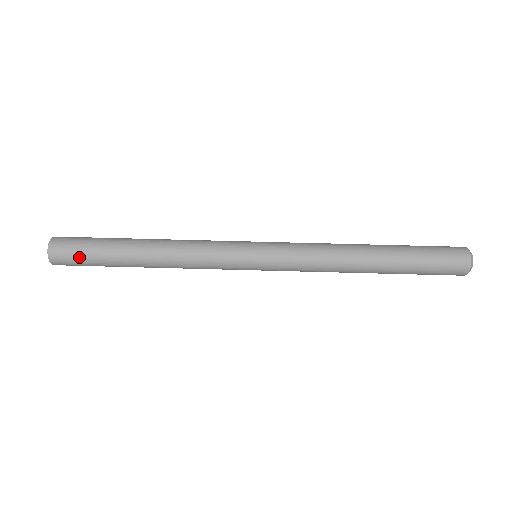
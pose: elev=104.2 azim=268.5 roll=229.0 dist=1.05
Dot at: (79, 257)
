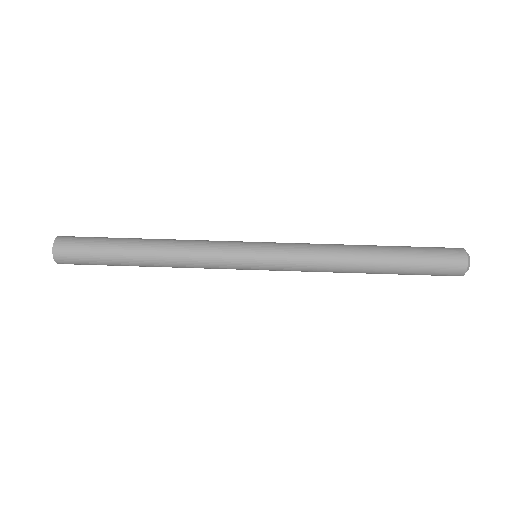
Dot at: (85, 241)
